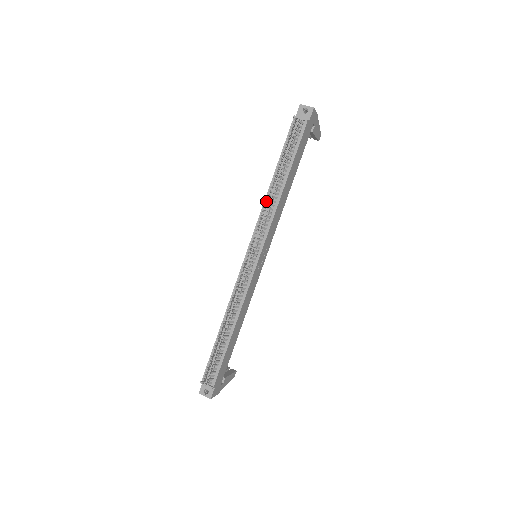
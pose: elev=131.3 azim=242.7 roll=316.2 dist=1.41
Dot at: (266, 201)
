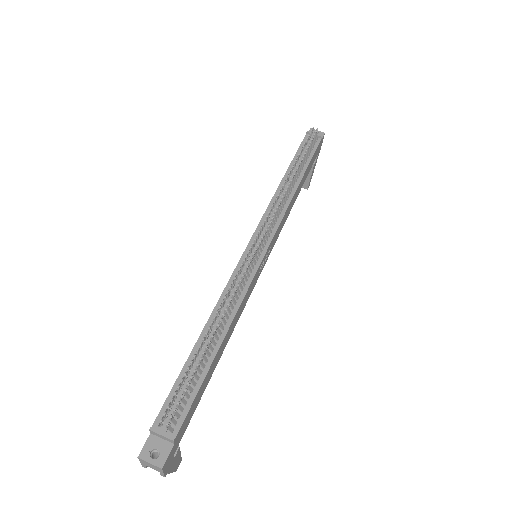
Dot at: (276, 194)
